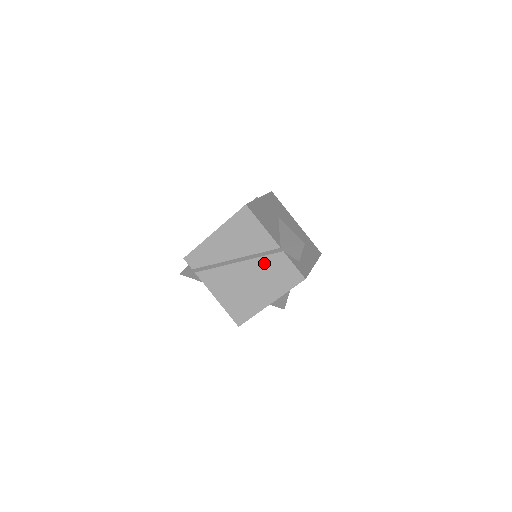
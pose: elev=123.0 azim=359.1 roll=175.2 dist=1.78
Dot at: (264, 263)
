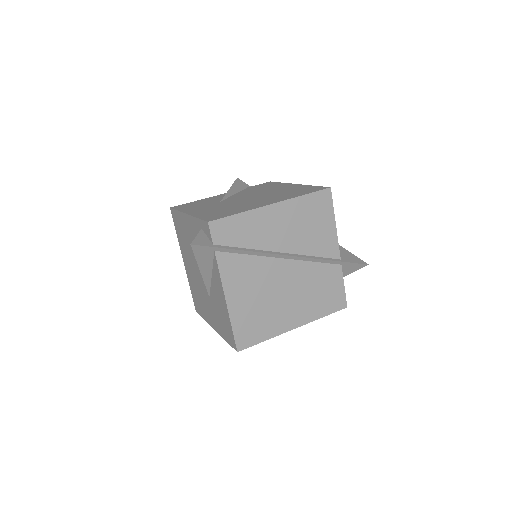
Dot at: (314, 272)
